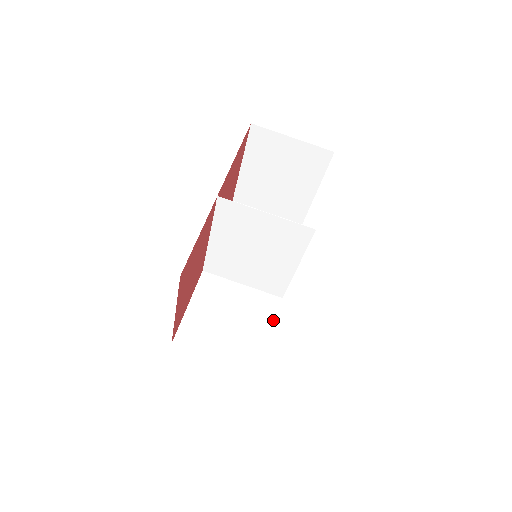
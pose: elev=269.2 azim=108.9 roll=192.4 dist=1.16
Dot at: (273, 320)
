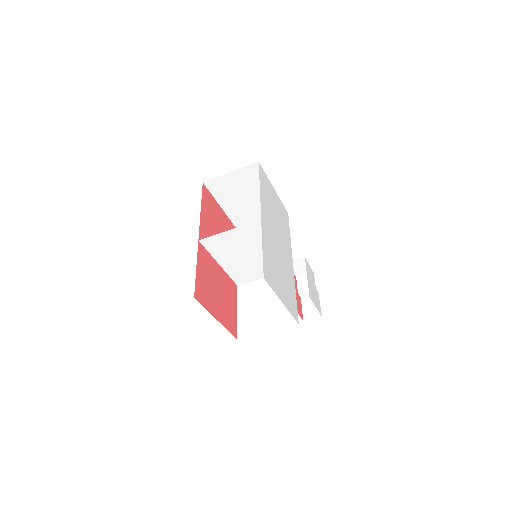
Dot at: occluded
